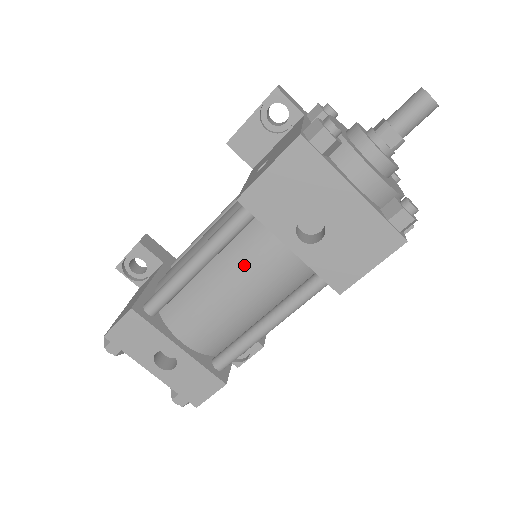
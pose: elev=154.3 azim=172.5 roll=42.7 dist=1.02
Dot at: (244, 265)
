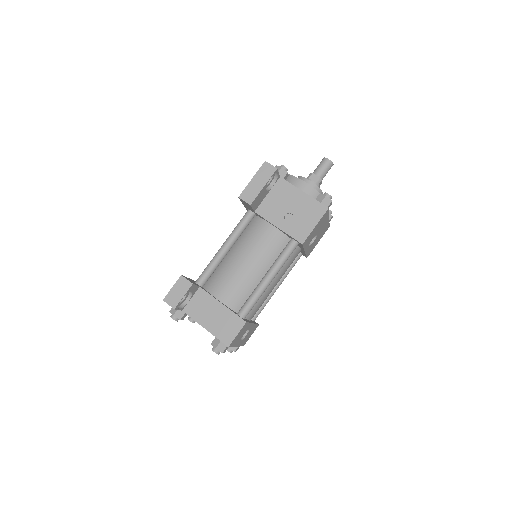
Dot at: (285, 268)
